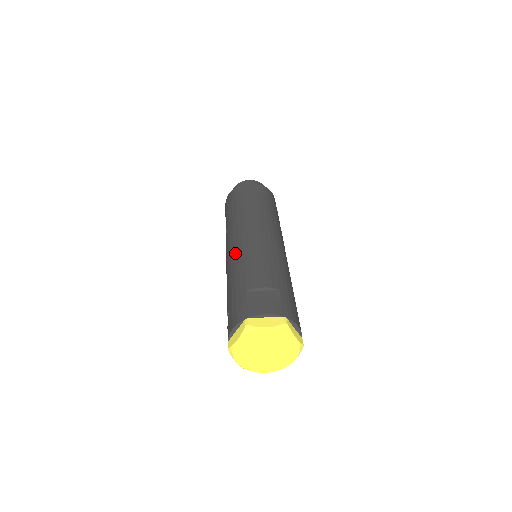
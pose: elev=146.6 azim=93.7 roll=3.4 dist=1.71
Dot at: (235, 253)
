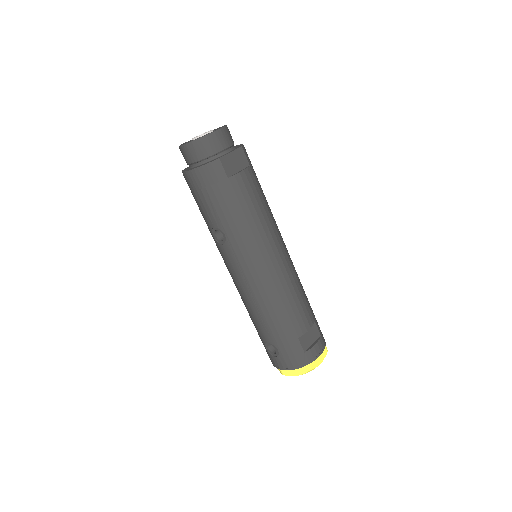
Dot at: (266, 289)
